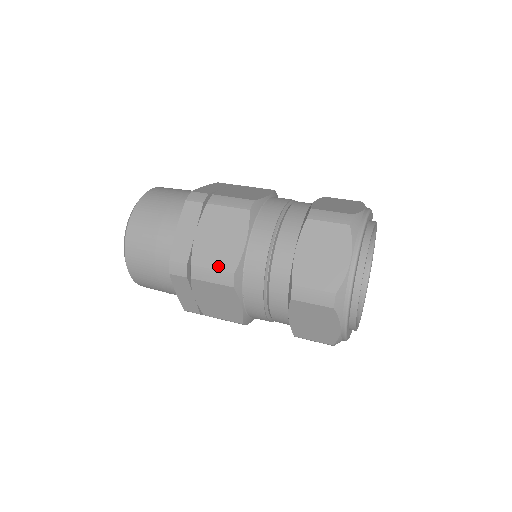
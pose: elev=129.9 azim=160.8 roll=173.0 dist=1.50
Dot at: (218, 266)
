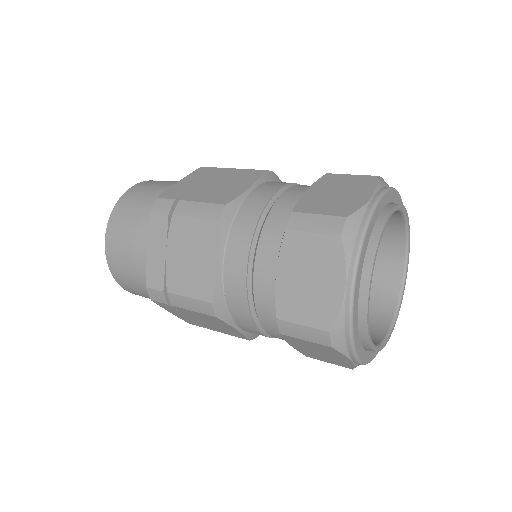
Dot at: (194, 294)
